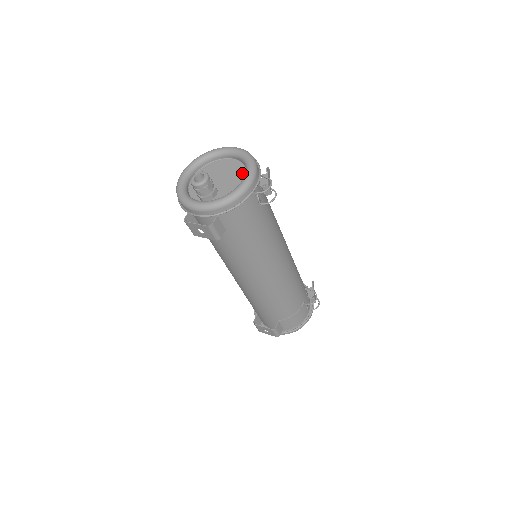
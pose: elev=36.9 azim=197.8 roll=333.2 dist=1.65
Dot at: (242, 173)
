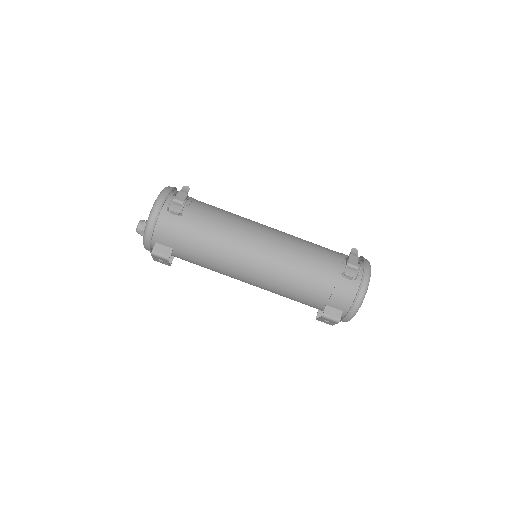
Dot at: occluded
